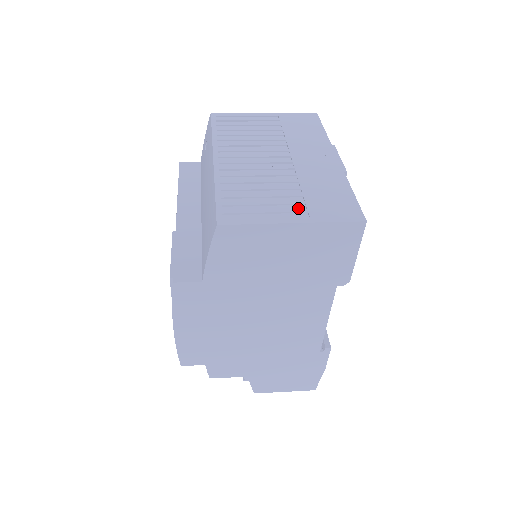
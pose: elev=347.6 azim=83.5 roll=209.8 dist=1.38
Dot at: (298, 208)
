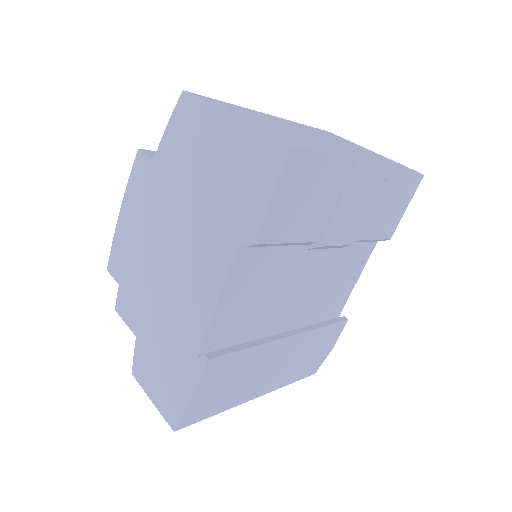
Dot at: occluded
